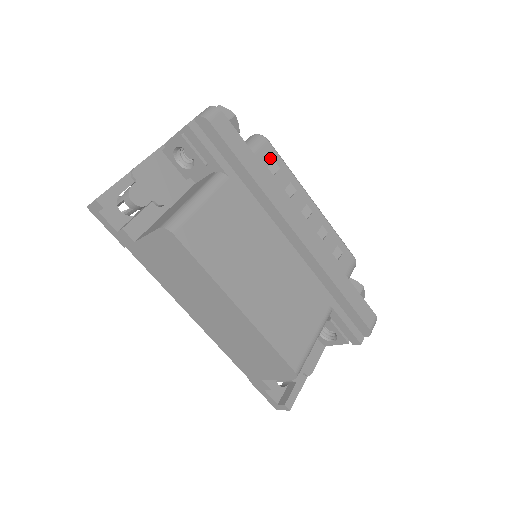
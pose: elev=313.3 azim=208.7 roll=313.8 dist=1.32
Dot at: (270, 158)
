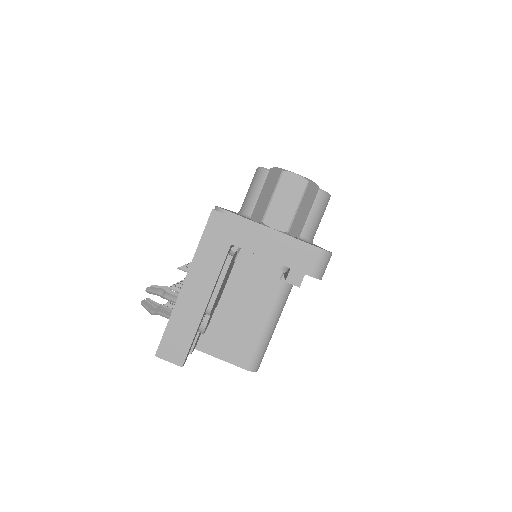
Dot at: occluded
